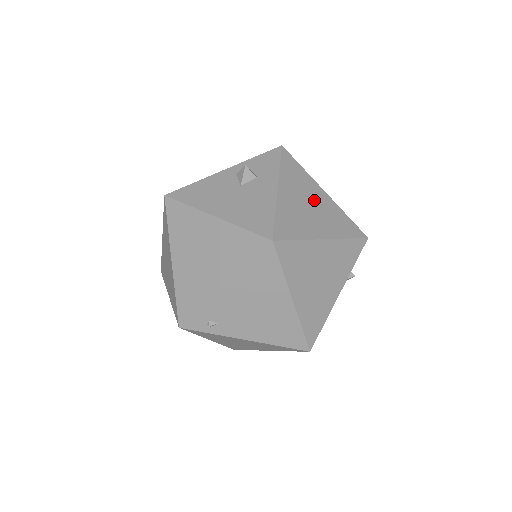
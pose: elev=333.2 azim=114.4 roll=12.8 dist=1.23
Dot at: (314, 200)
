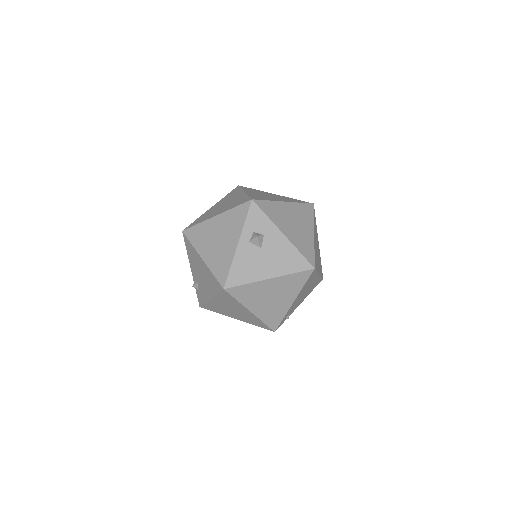
Dot at: (291, 216)
